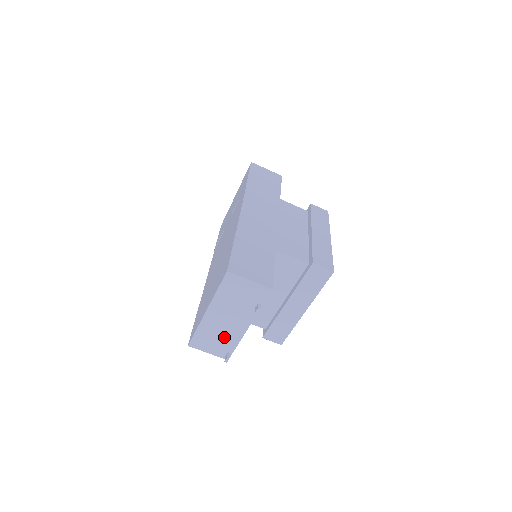
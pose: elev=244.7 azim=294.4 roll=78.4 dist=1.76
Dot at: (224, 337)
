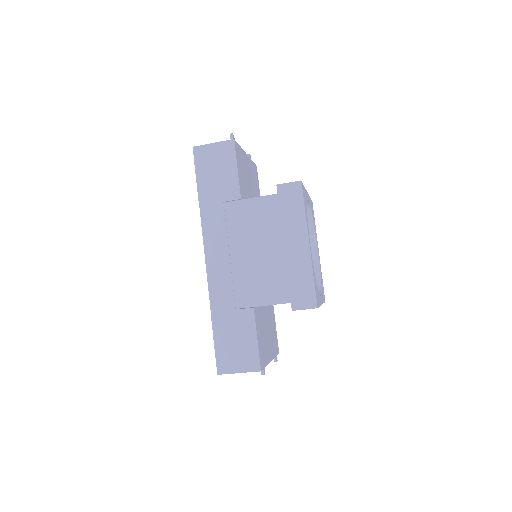
Dot at: occluded
